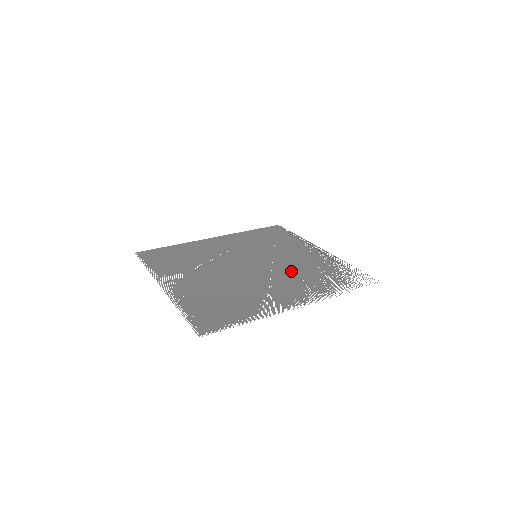
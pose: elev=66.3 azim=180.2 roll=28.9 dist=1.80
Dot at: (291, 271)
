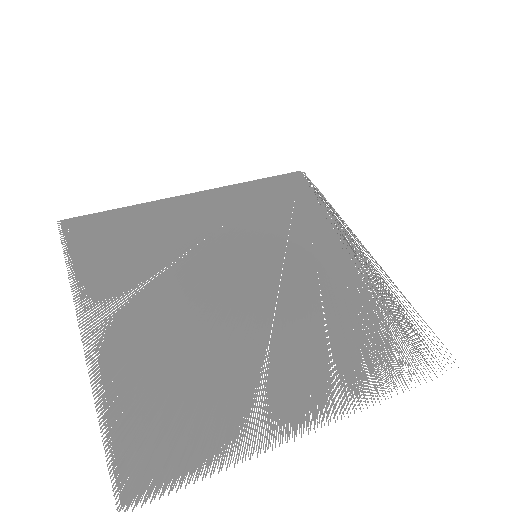
Dot at: (309, 310)
